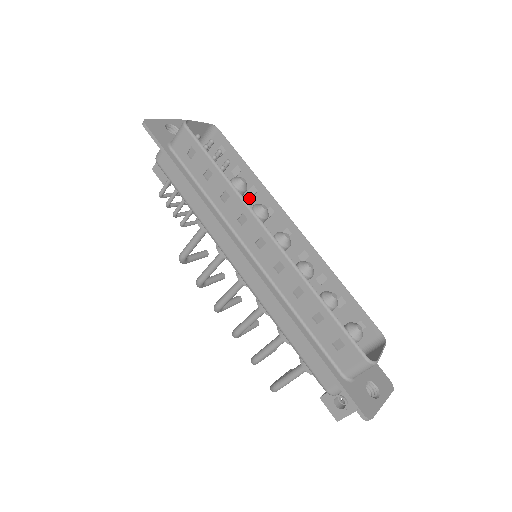
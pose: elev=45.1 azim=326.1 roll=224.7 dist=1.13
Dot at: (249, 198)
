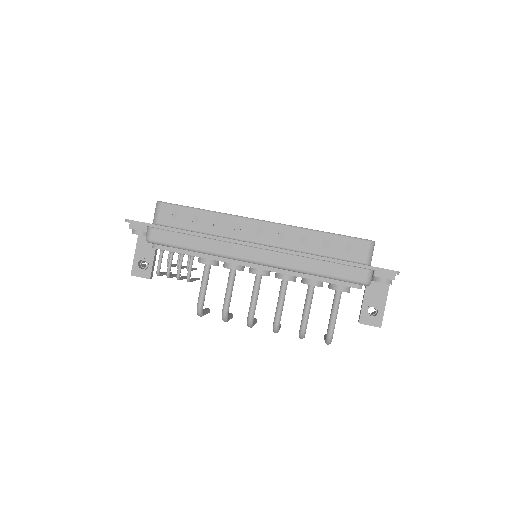
Dot at: occluded
